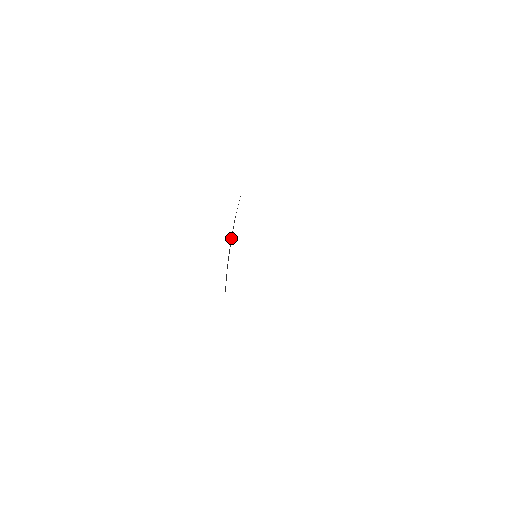
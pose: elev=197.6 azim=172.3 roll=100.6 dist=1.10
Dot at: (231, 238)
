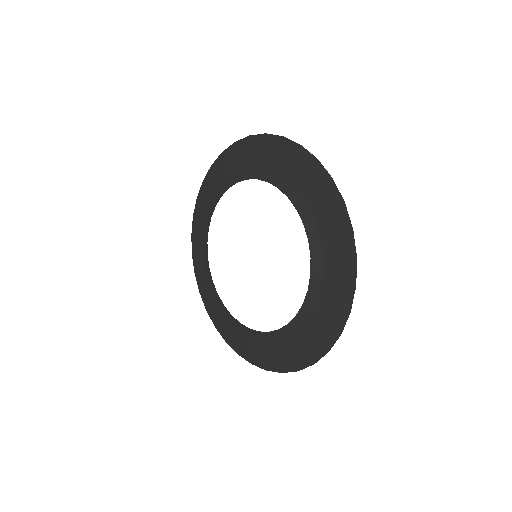
Dot at: (316, 292)
